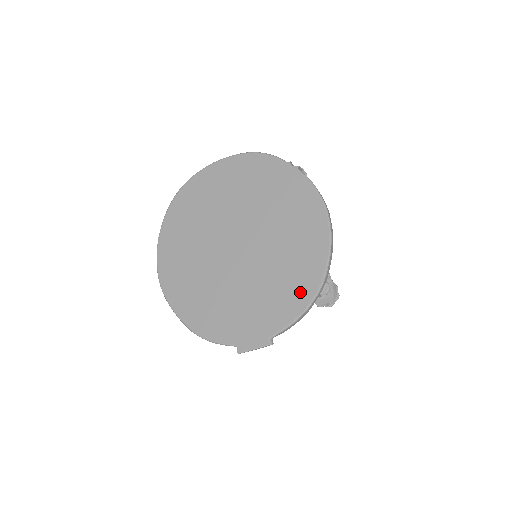
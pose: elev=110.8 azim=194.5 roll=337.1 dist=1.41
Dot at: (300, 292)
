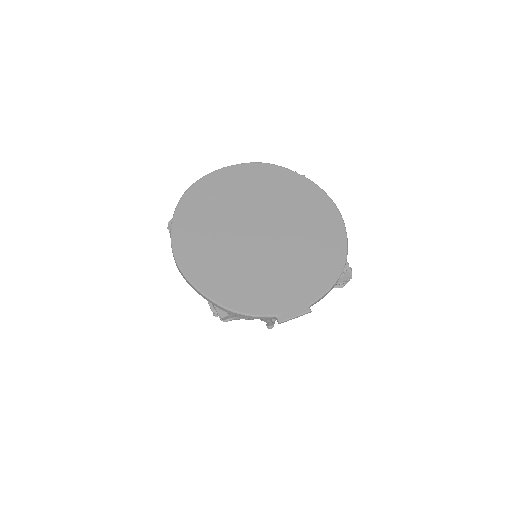
Dot at: (329, 266)
